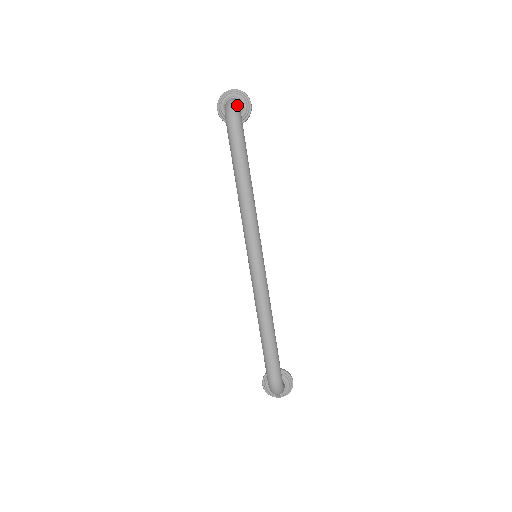
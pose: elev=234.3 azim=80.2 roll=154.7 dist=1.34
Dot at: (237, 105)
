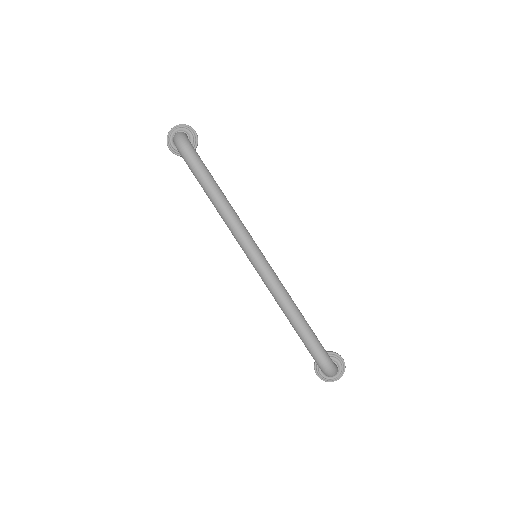
Dot at: (183, 135)
